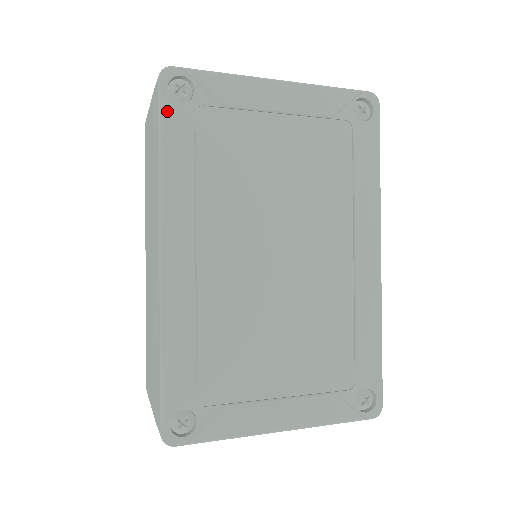
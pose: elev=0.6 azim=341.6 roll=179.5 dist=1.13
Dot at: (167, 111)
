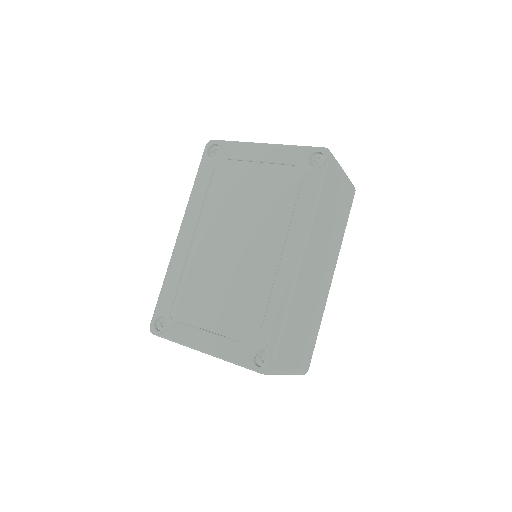
Dot at: (203, 162)
